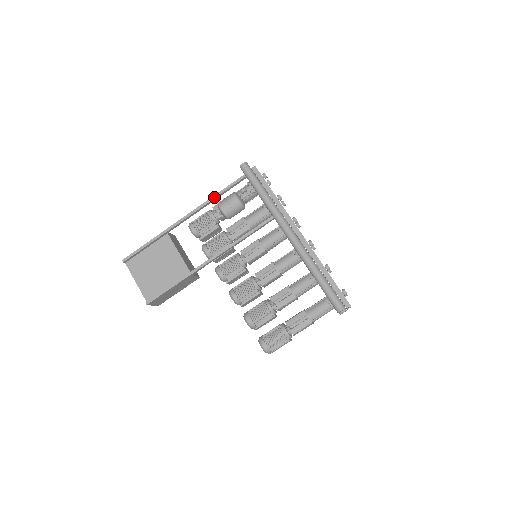
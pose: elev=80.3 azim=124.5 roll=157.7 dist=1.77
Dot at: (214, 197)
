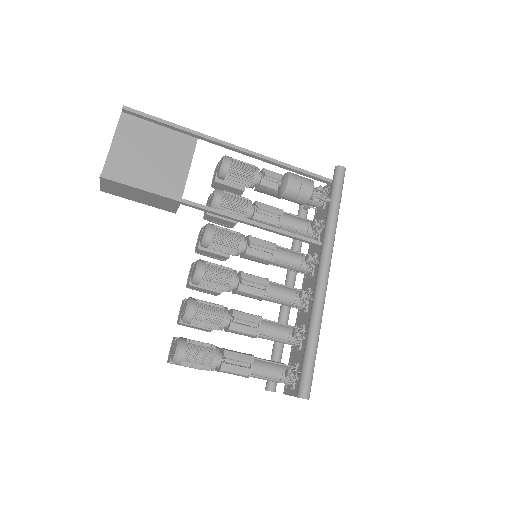
Dot at: (278, 162)
